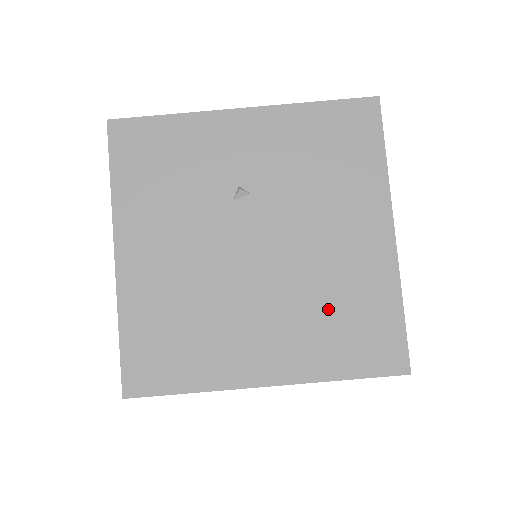
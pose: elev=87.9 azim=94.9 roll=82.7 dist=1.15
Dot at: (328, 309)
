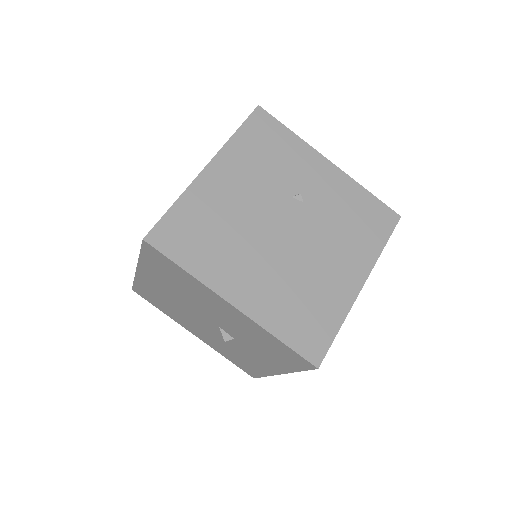
Dot at: (299, 294)
